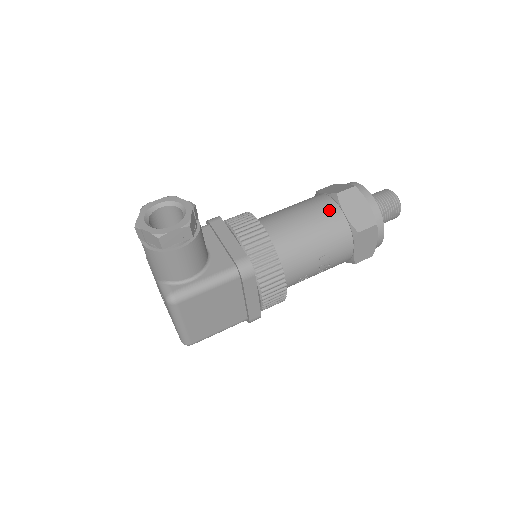
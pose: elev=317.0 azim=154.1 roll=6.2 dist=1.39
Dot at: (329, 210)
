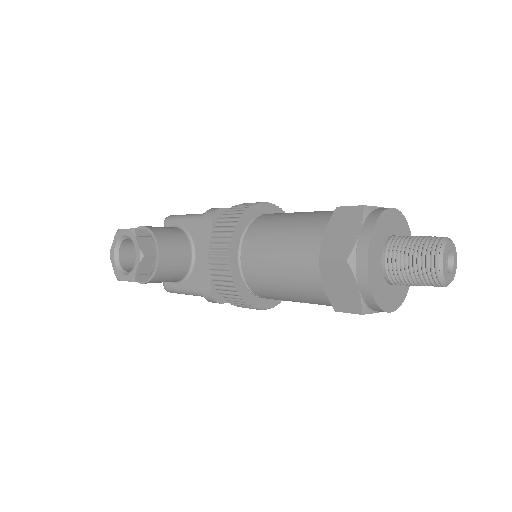
Dot at: (307, 272)
